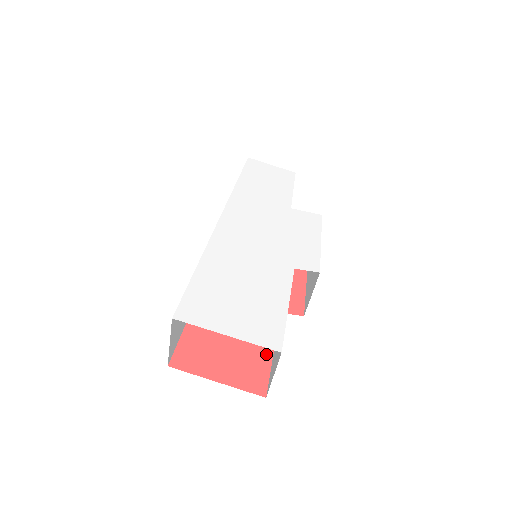
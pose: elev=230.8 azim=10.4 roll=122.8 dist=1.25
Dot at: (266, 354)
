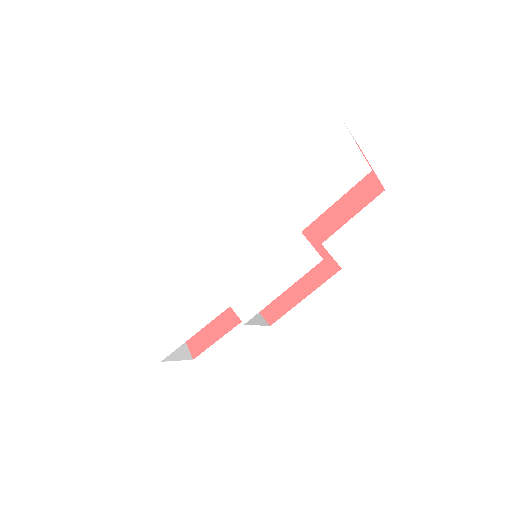
Dot at: (218, 333)
